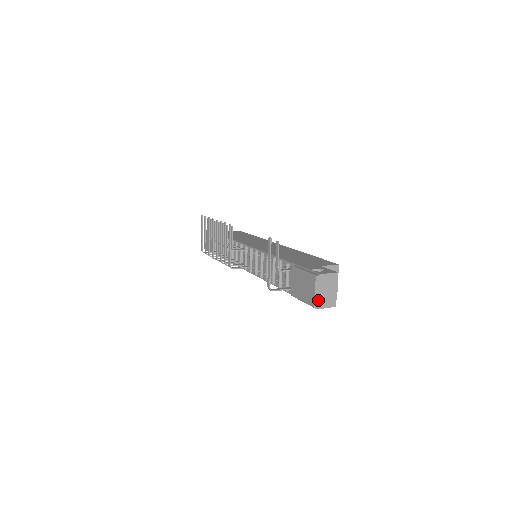
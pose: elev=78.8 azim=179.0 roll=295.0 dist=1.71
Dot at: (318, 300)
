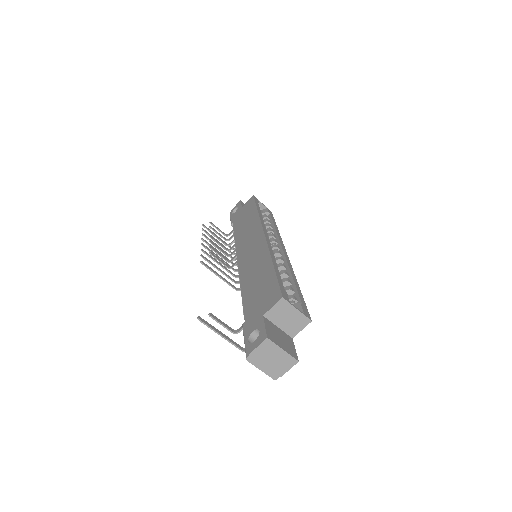
Dot at: (271, 372)
